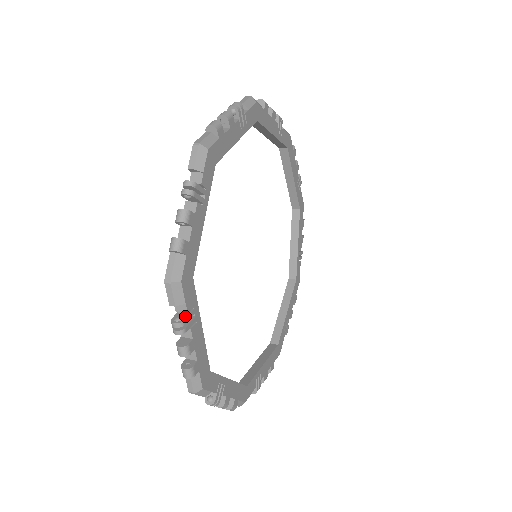
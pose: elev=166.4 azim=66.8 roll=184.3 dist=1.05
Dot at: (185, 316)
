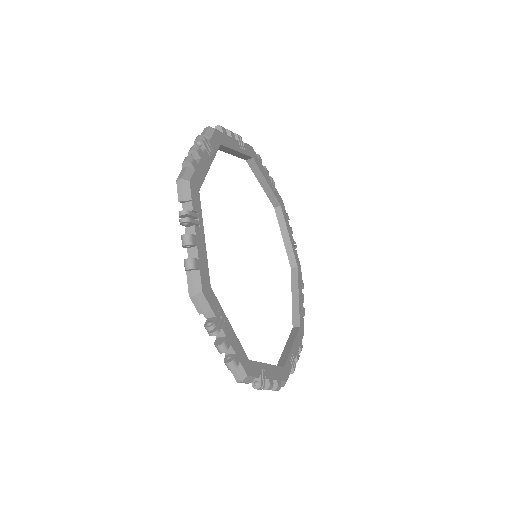
Dot at: (206, 142)
